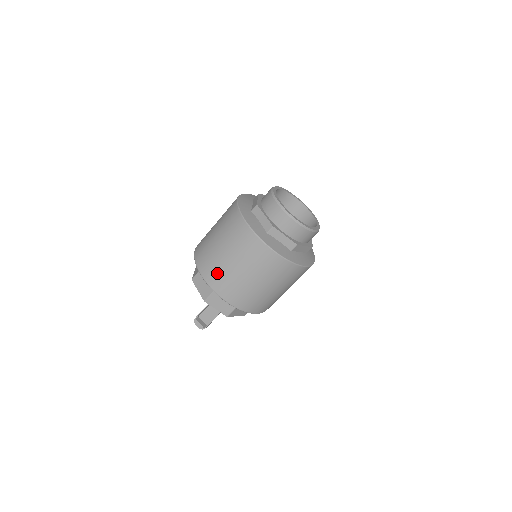
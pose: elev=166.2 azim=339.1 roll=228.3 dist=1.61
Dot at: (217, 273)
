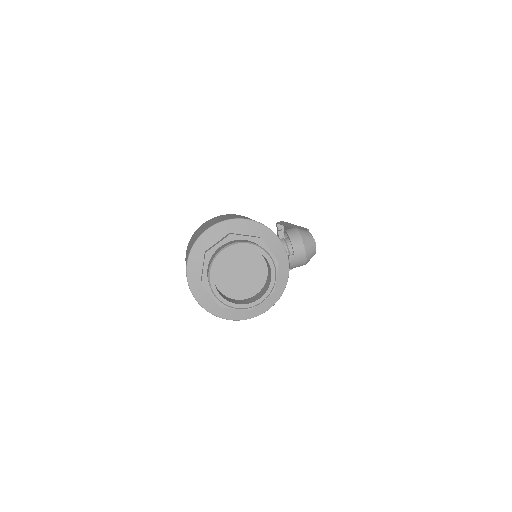
Dot at: occluded
